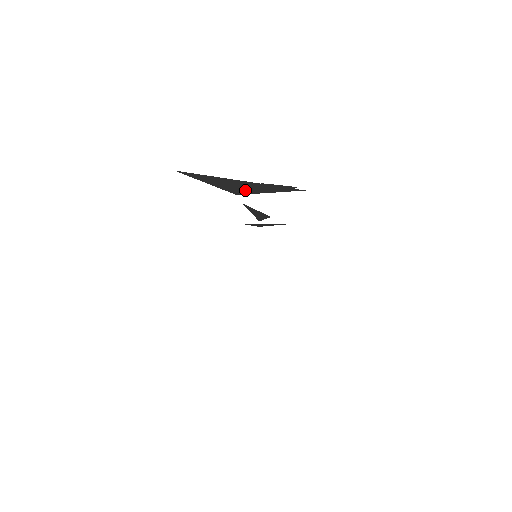
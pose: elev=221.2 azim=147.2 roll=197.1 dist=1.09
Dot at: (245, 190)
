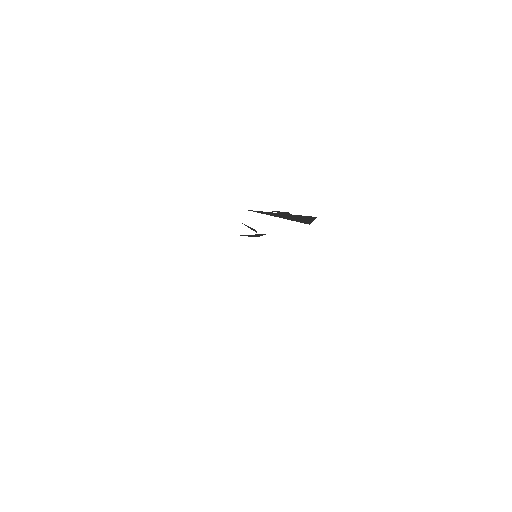
Dot at: (303, 221)
